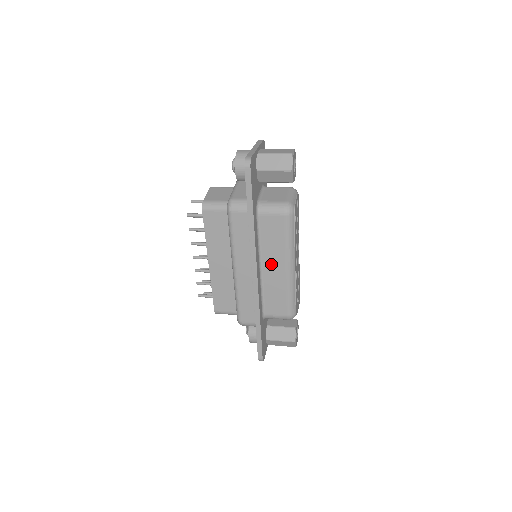
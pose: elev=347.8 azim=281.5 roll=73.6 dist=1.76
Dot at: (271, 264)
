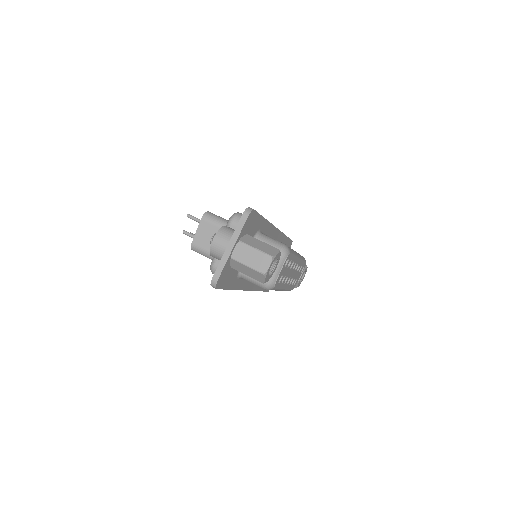
Dot at: occluded
